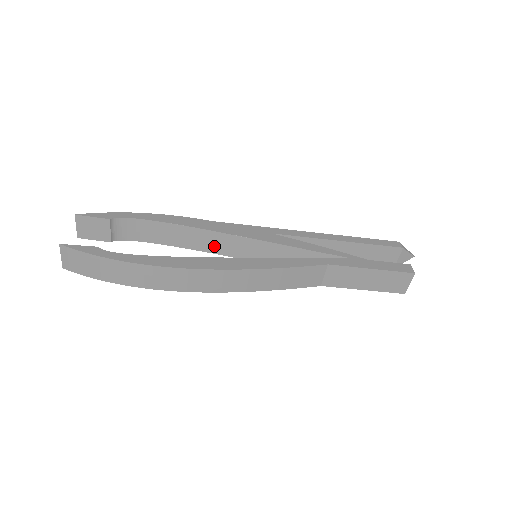
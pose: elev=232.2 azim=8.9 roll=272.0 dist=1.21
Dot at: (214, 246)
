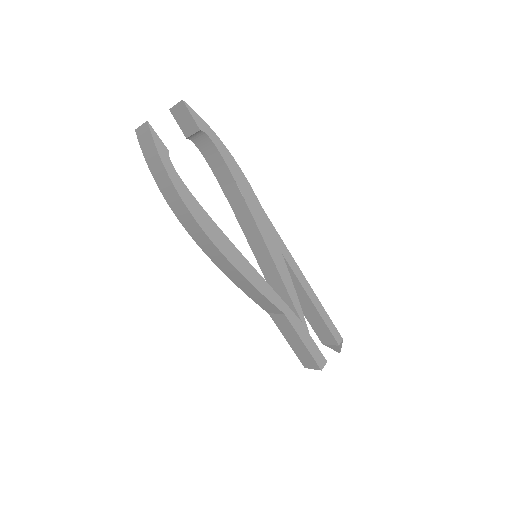
Dot at: (242, 218)
